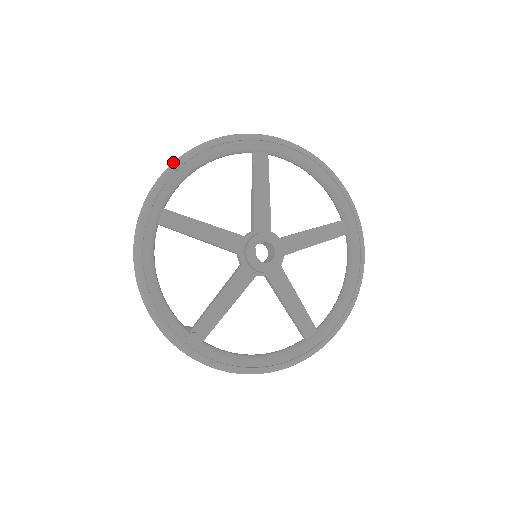
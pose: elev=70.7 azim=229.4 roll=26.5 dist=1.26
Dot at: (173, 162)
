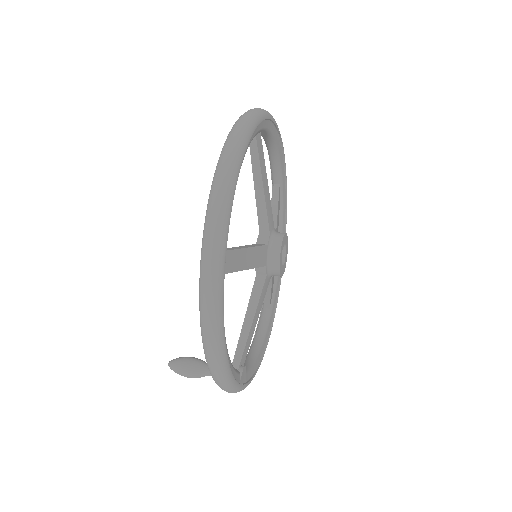
Dot at: (225, 181)
